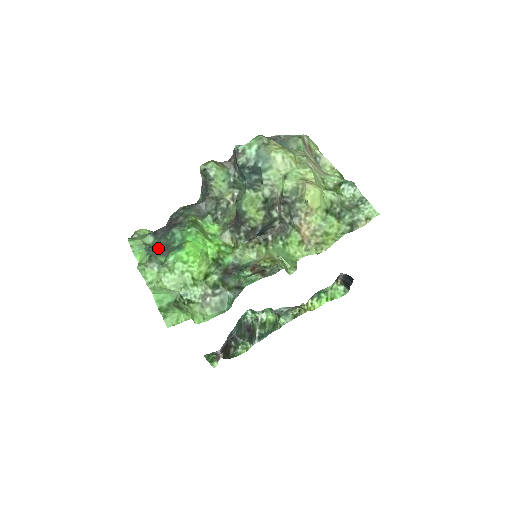
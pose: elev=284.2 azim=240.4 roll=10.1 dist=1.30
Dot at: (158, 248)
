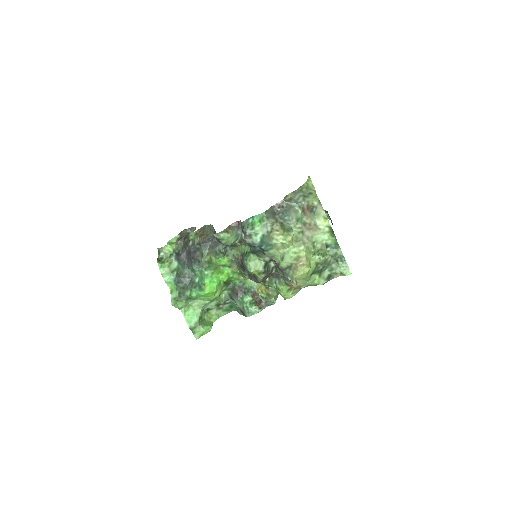
Dot at: (183, 281)
